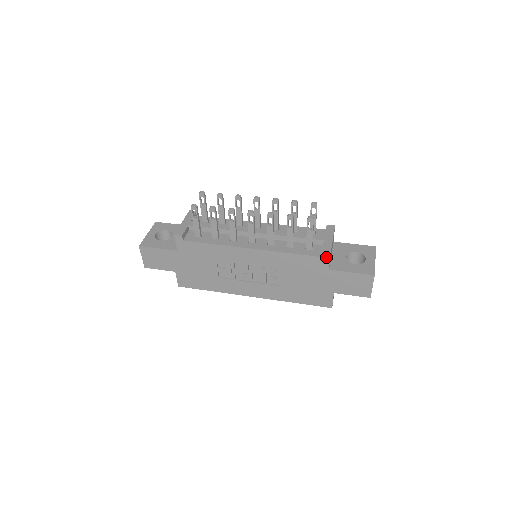
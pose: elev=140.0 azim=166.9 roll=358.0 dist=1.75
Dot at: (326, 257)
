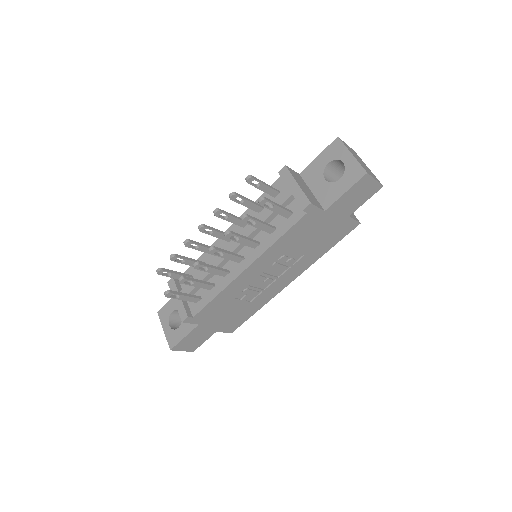
Dot at: (311, 209)
